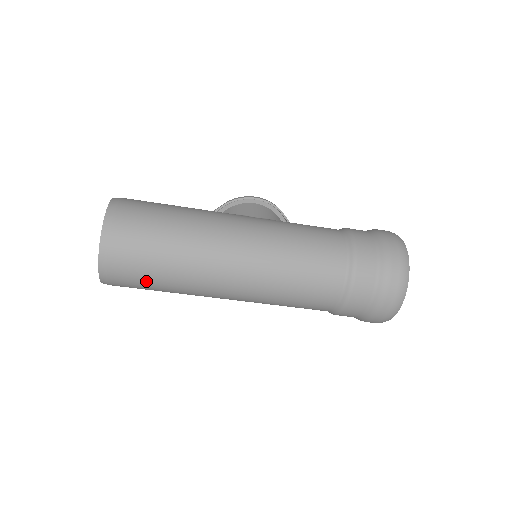
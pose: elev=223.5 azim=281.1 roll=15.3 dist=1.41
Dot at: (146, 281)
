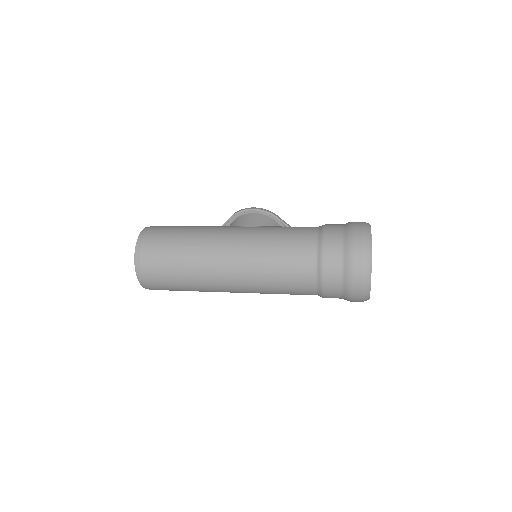
Dot at: (171, 286)
